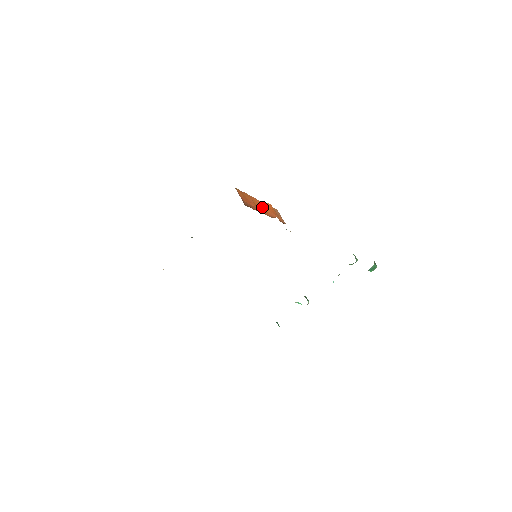
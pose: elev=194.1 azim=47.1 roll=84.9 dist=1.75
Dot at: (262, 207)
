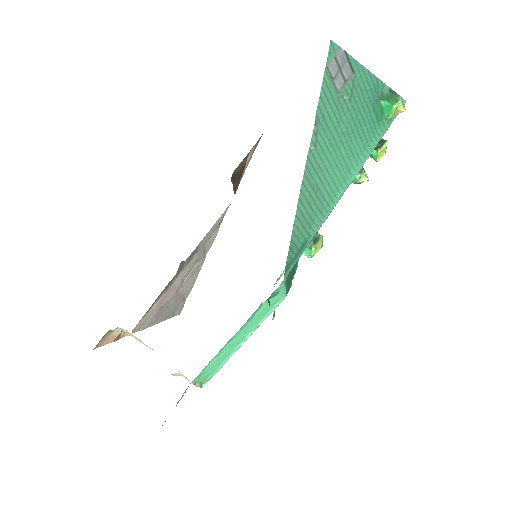
Dot at: occluded
